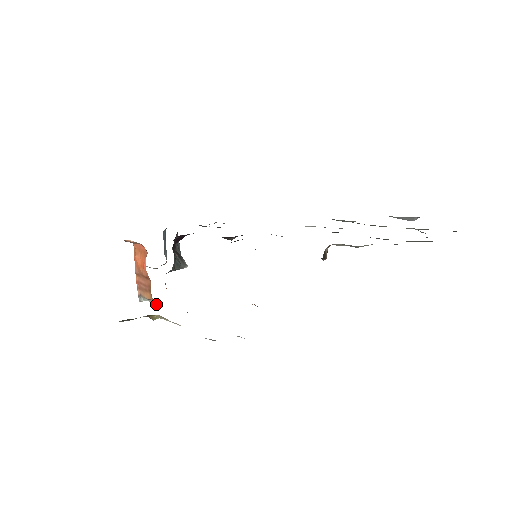
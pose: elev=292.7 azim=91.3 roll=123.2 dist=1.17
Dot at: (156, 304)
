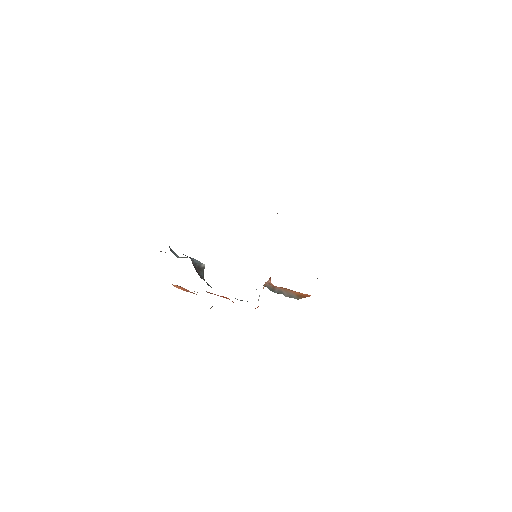
Dot at: occluded
